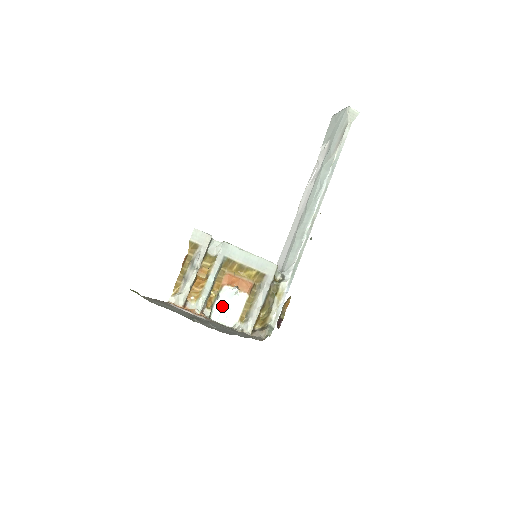
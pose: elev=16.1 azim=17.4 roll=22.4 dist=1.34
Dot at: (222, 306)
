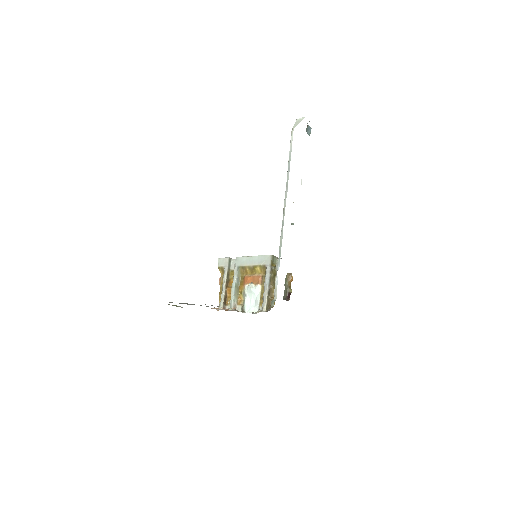
Dot at: (250, 301)
